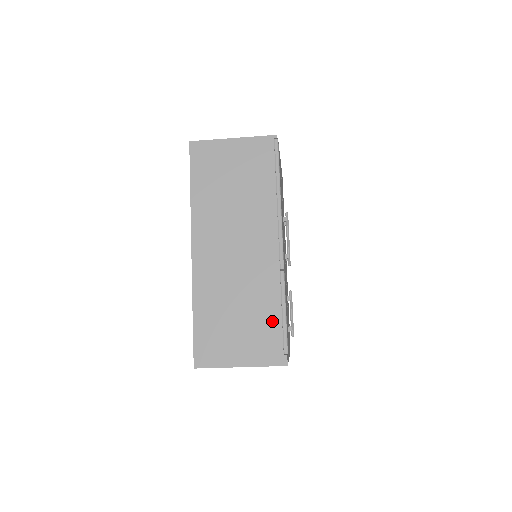
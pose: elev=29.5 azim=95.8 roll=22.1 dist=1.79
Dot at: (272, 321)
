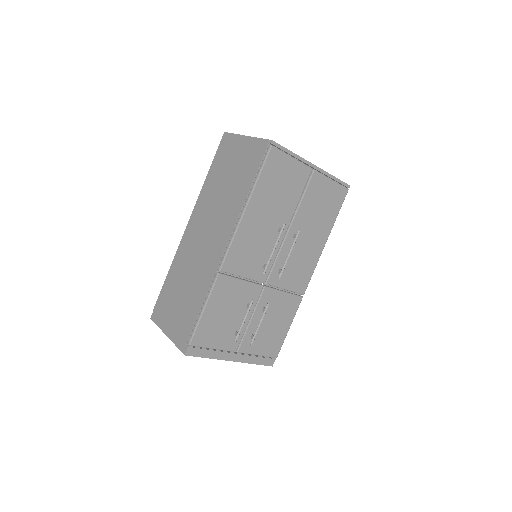
Dot at: (194, 311)
